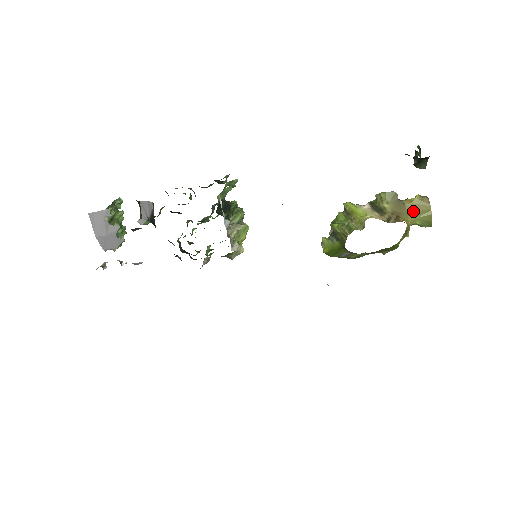
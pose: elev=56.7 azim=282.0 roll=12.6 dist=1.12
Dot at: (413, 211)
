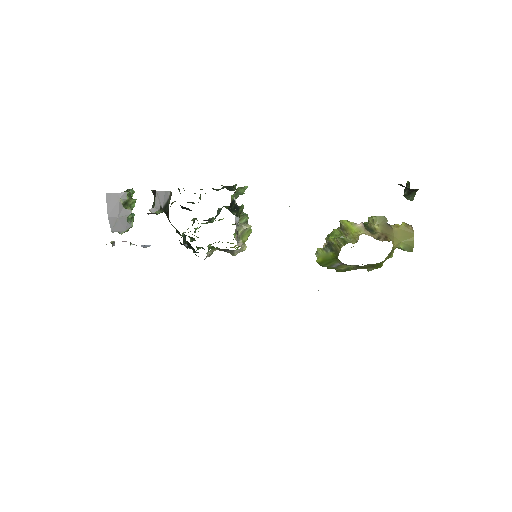
Dot at: (399, 235)
